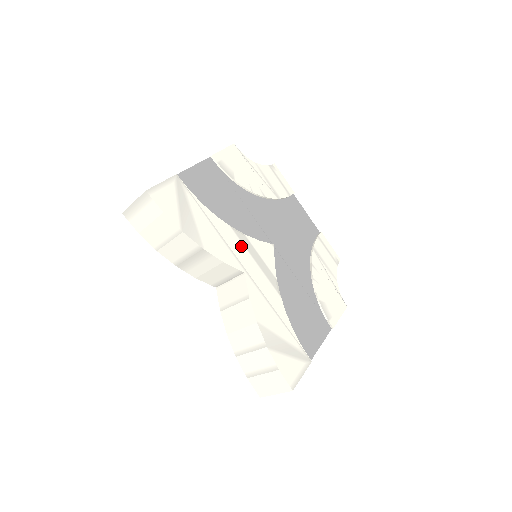
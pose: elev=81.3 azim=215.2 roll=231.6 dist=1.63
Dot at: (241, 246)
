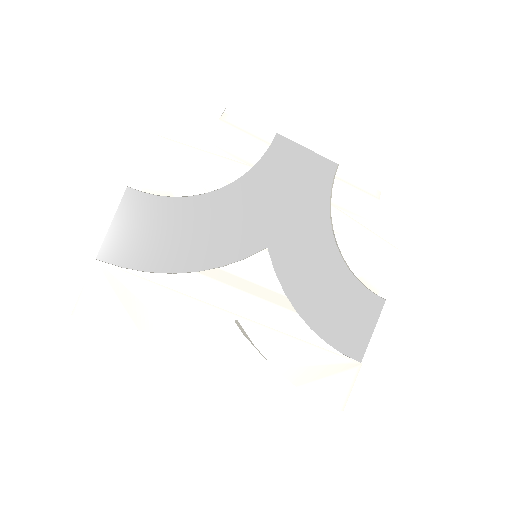
Dot at: (220, 288)
